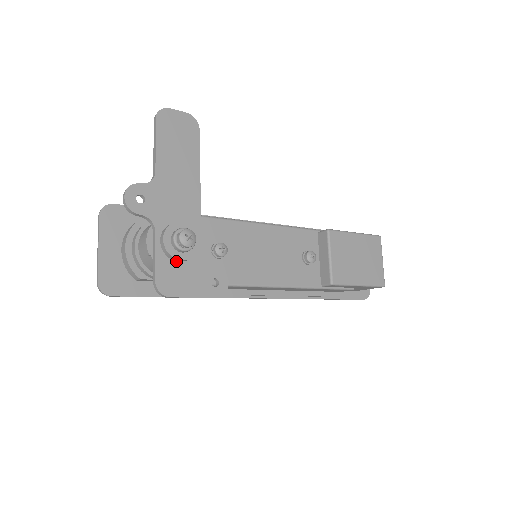
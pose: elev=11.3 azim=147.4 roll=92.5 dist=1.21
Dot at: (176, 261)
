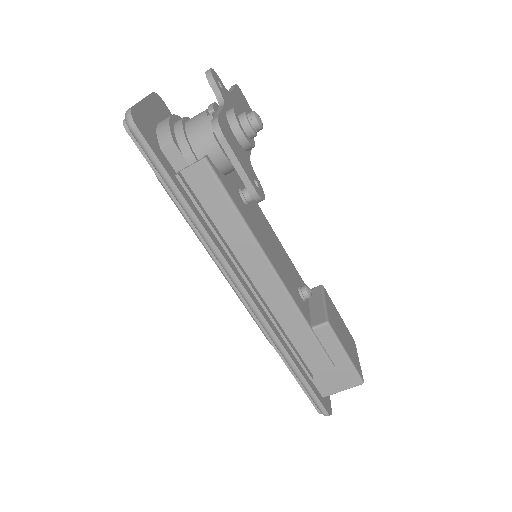
Dot at: (233, 134)
